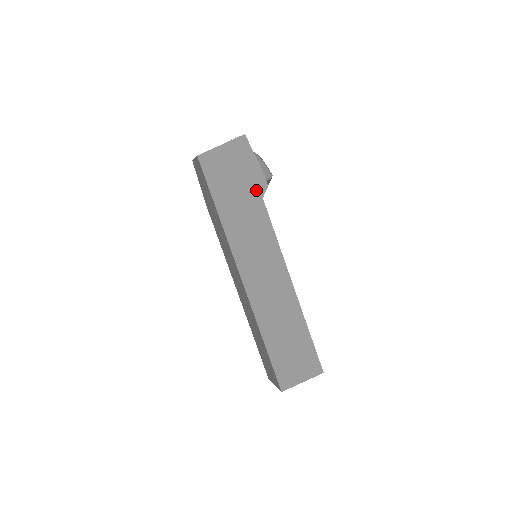
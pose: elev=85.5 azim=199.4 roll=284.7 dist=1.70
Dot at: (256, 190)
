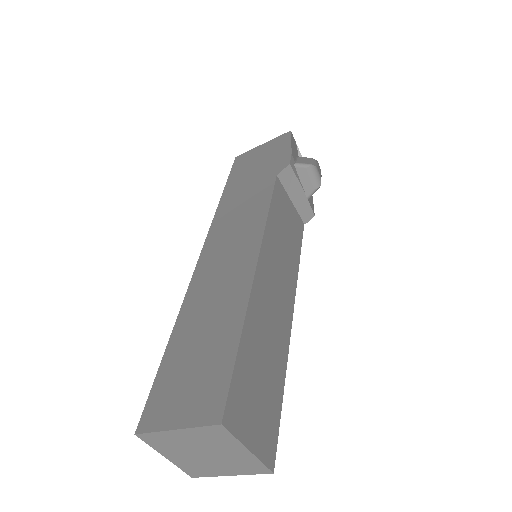
Dot at: (274, 170)
